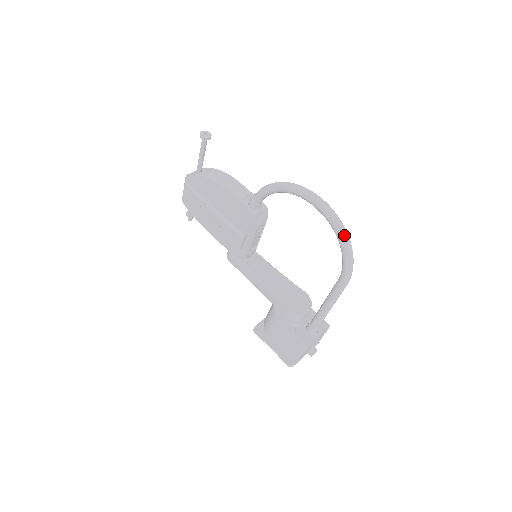
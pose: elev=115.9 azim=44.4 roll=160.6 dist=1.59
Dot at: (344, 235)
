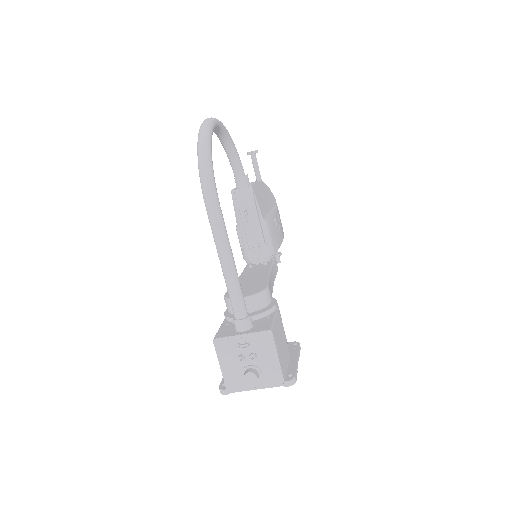
Dot at: (199, 136)
